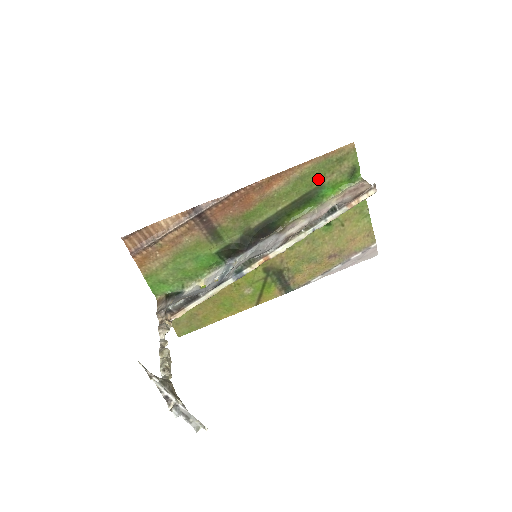
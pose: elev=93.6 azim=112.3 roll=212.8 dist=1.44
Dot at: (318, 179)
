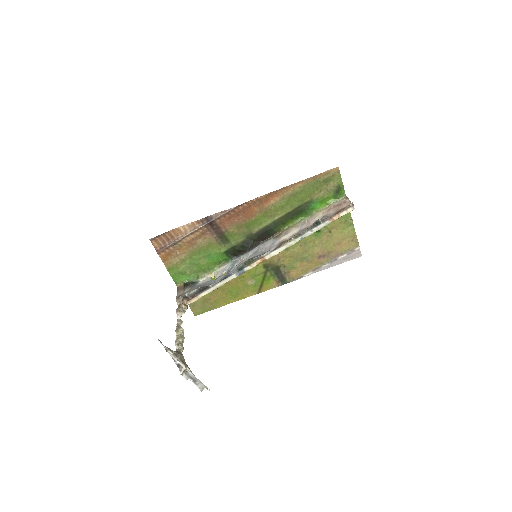
Dot at: (308, 196)
